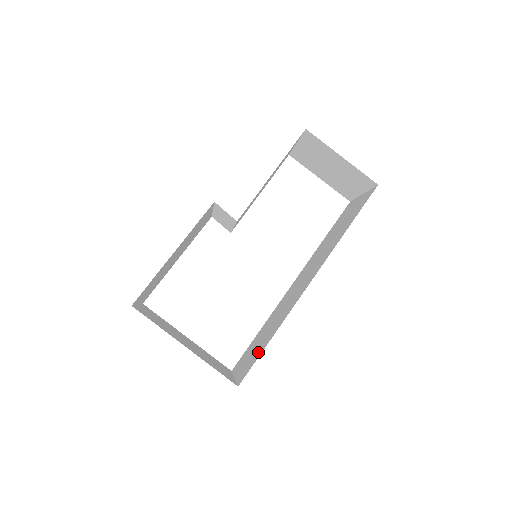
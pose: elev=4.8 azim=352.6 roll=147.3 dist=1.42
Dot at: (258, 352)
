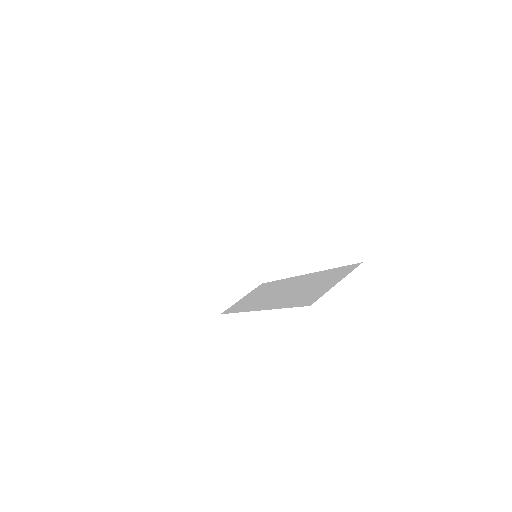
Dot at: (237, 307)
